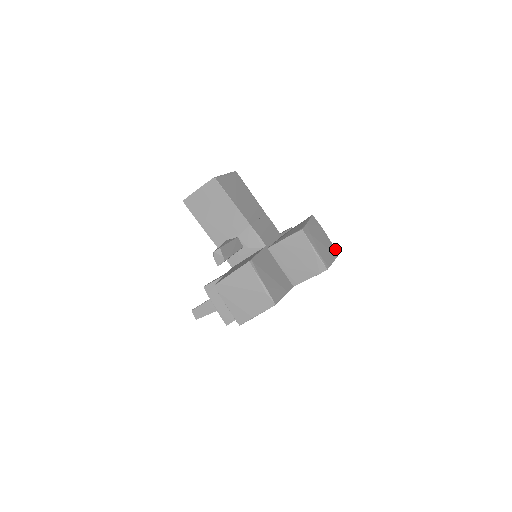
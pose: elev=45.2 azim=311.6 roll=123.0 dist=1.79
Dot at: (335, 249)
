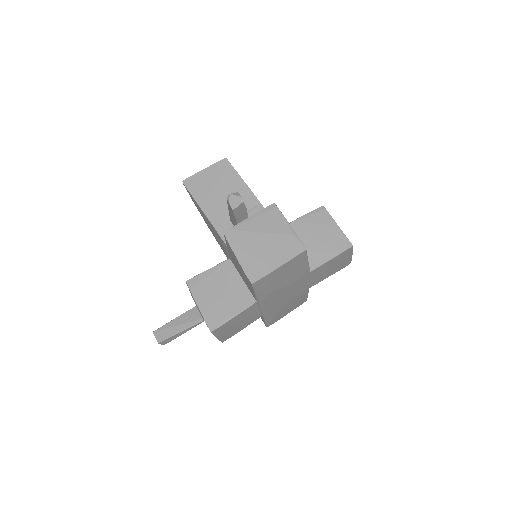
Dot at: occluded
